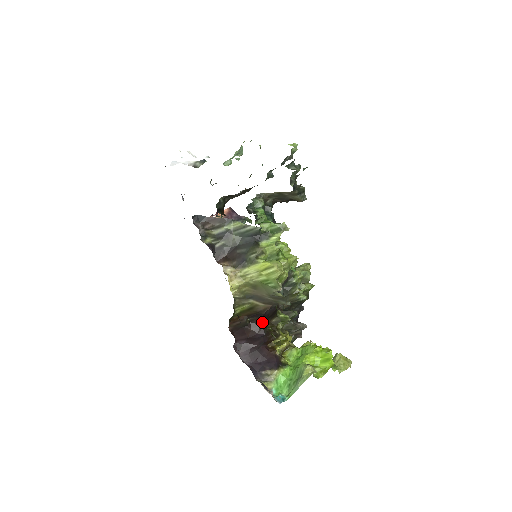
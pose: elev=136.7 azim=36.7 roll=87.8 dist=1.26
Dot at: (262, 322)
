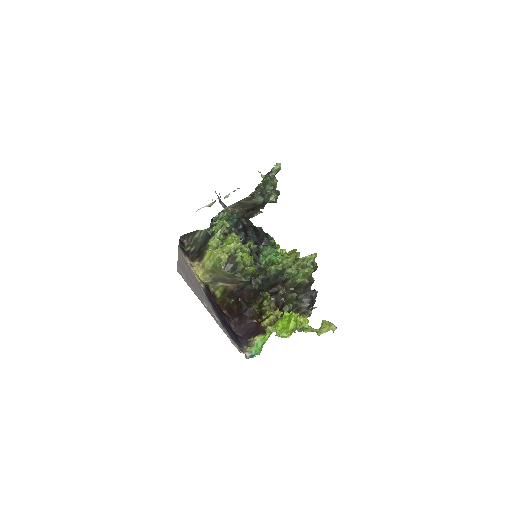
Dot at: (242, 300)
